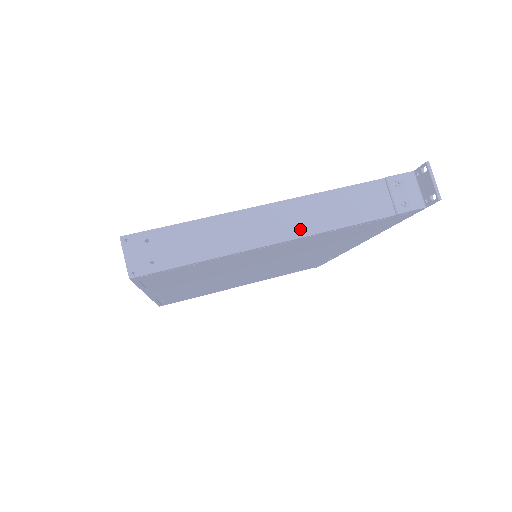
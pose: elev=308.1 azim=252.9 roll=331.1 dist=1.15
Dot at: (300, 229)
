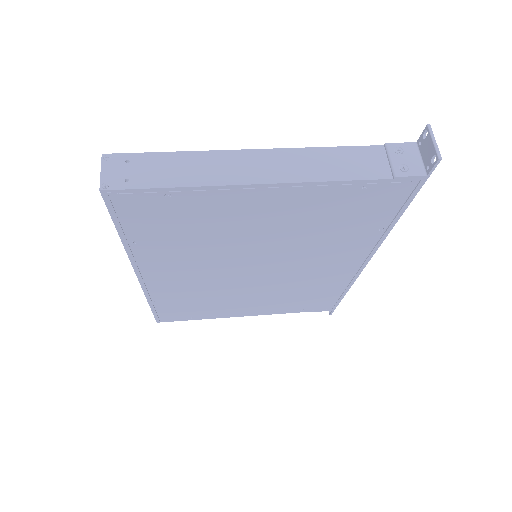
Dot at: (286, 175)
